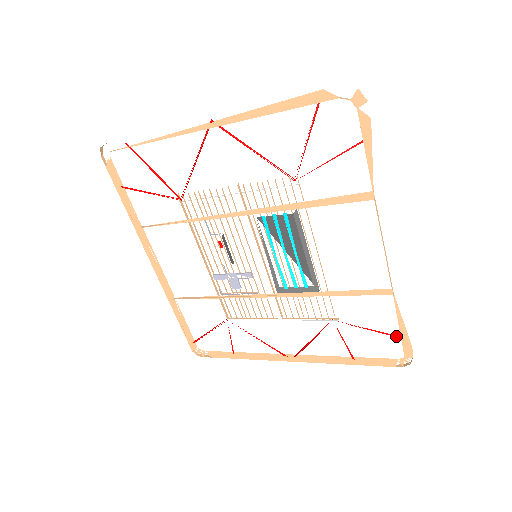
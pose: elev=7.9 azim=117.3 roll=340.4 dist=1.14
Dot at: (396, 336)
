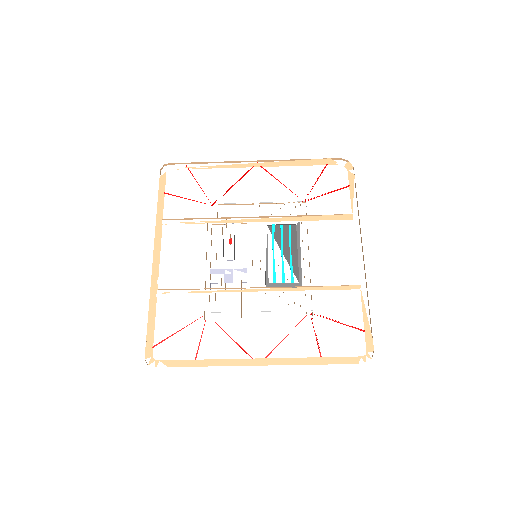
Dot at: (361, 329)
